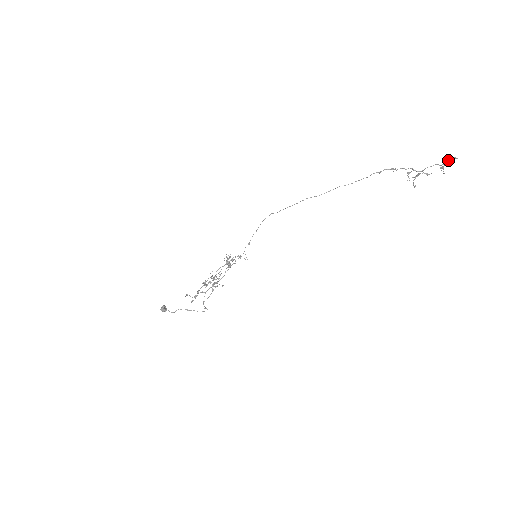
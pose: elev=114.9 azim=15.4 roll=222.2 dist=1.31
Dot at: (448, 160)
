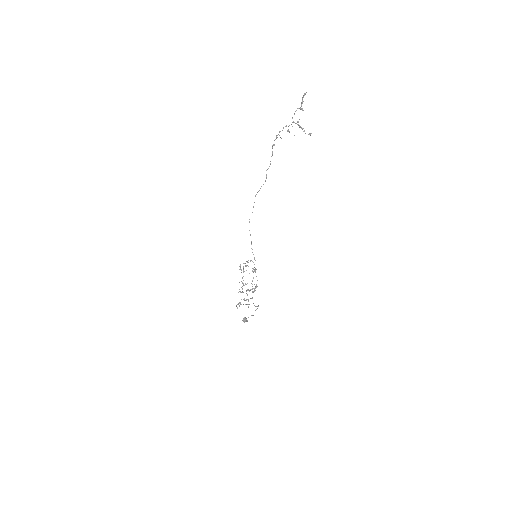
Dot at: occluded
